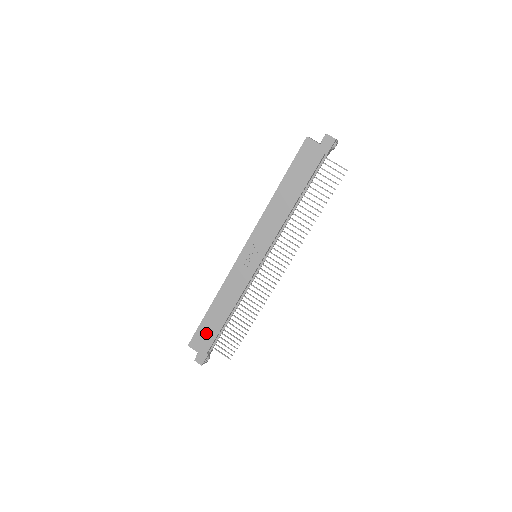
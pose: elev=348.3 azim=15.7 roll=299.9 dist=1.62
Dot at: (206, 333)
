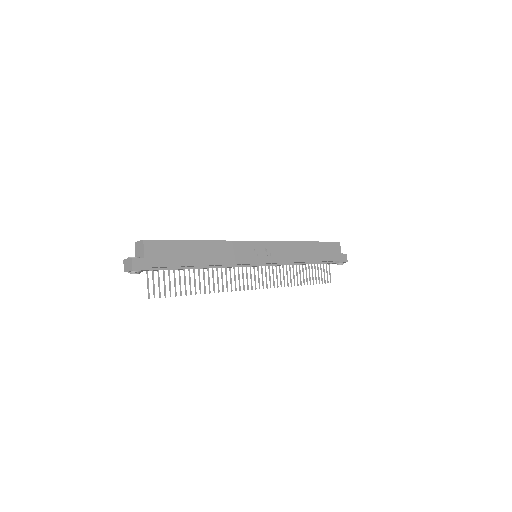
Dot at: (172, 252)
